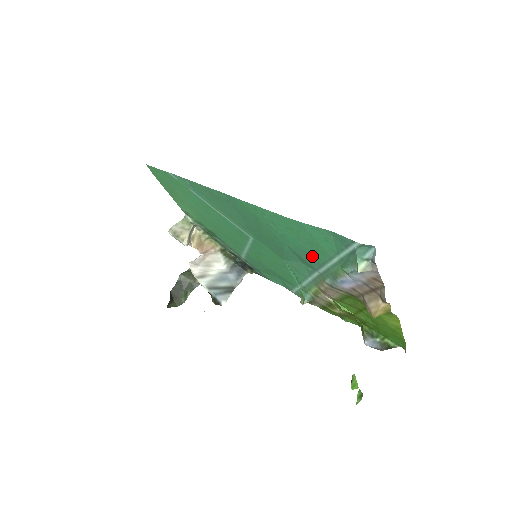
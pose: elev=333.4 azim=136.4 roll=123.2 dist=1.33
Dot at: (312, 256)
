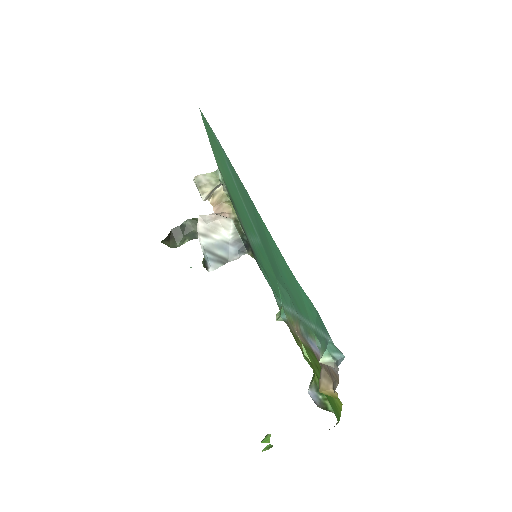
Dot at: (297, 303)
